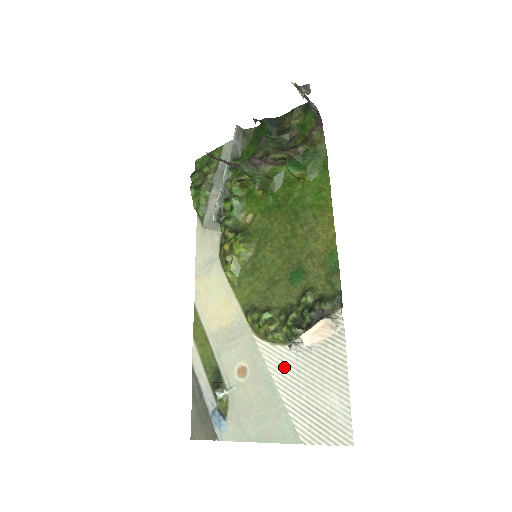
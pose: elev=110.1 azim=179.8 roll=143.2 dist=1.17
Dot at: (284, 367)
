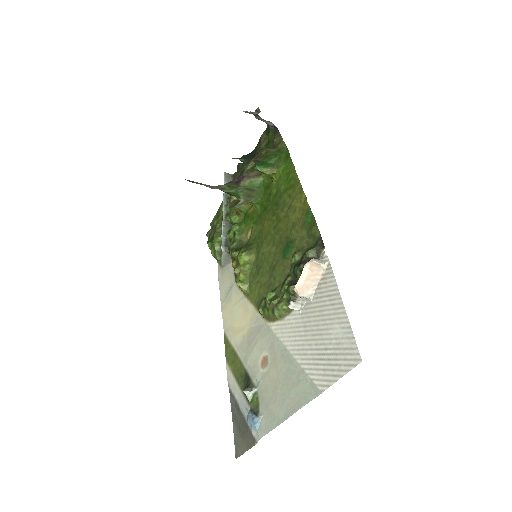
Dot at: (294, 332)
